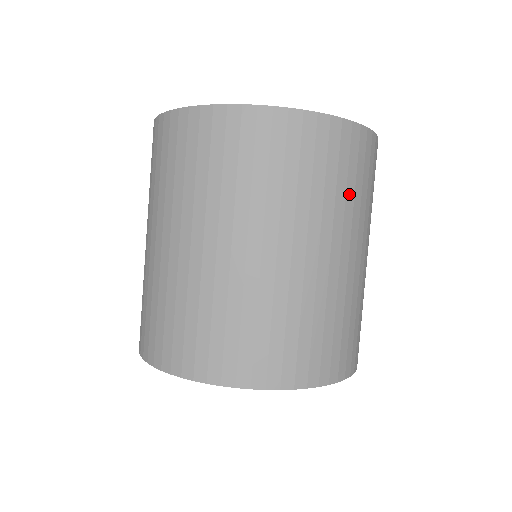
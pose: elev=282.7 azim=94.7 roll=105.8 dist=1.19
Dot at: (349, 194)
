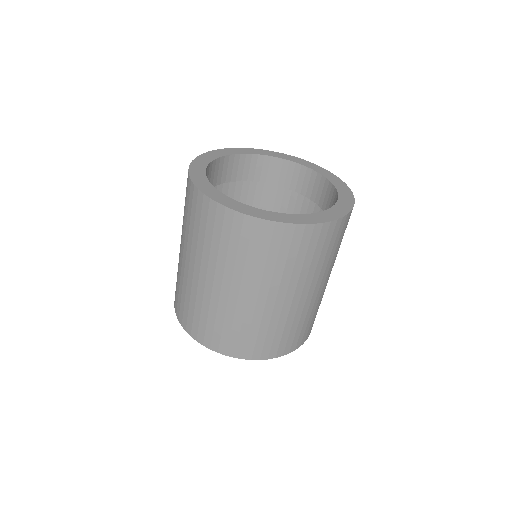
Dot at: (259, 263)
